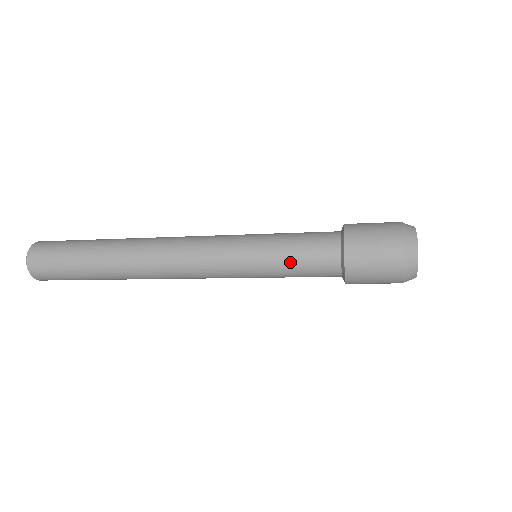
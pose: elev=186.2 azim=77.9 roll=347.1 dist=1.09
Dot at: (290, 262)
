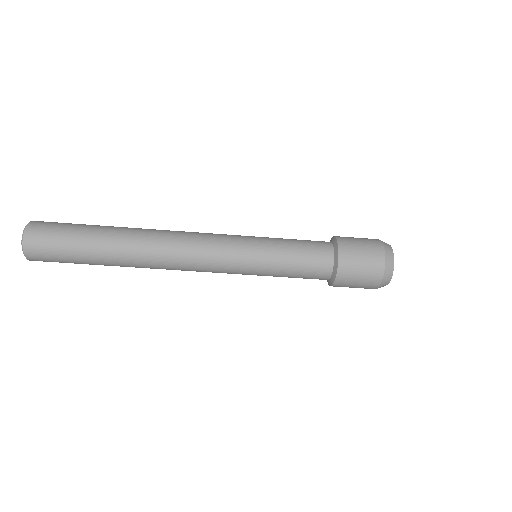
Dot at: (291, 242)
